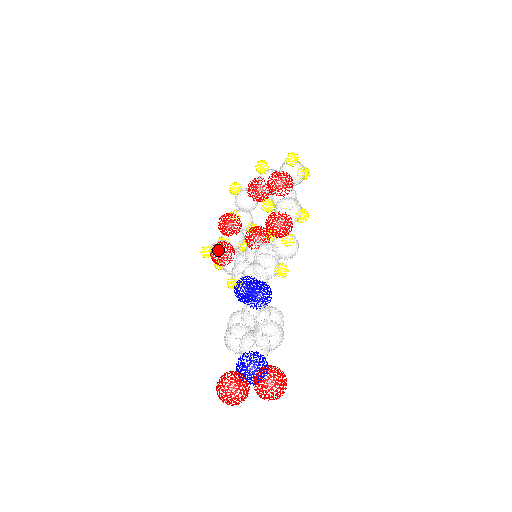
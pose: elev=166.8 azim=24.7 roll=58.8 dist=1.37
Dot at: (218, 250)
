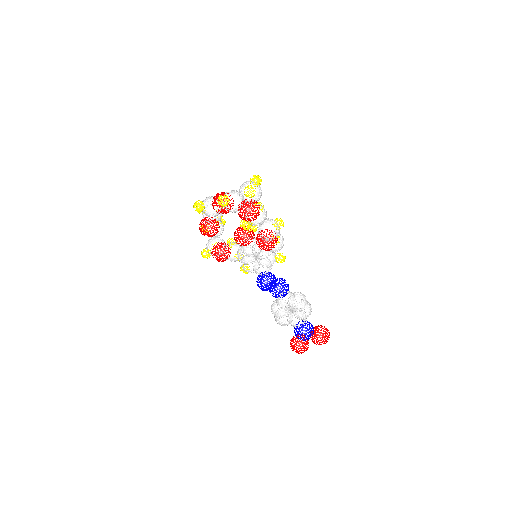
Dot at: occluded
